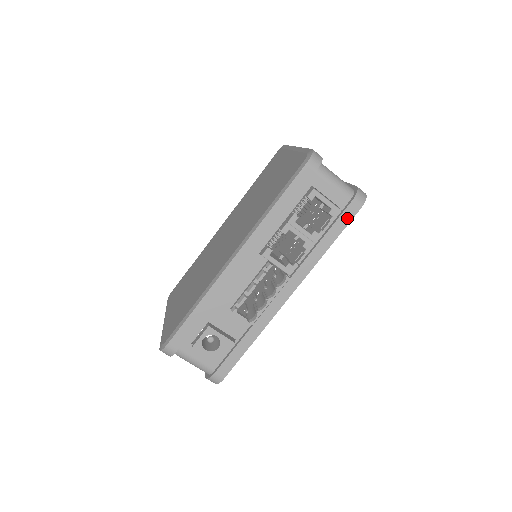
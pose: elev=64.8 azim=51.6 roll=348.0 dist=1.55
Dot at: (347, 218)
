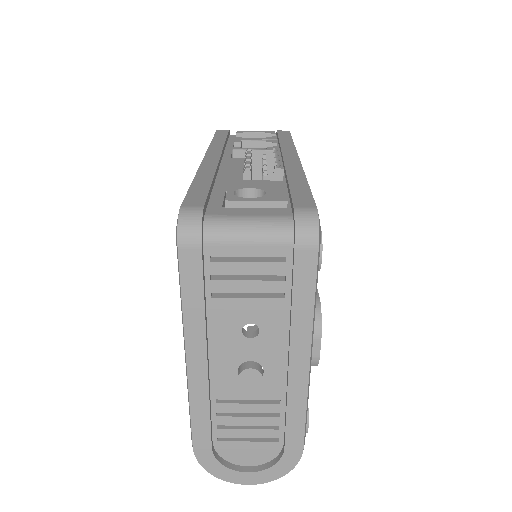
Dot at: (285, 134)
